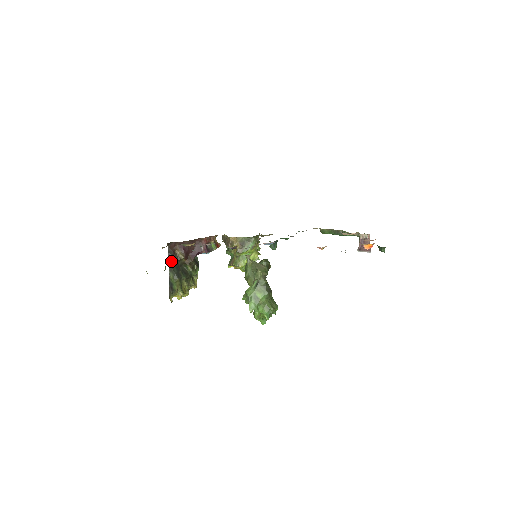
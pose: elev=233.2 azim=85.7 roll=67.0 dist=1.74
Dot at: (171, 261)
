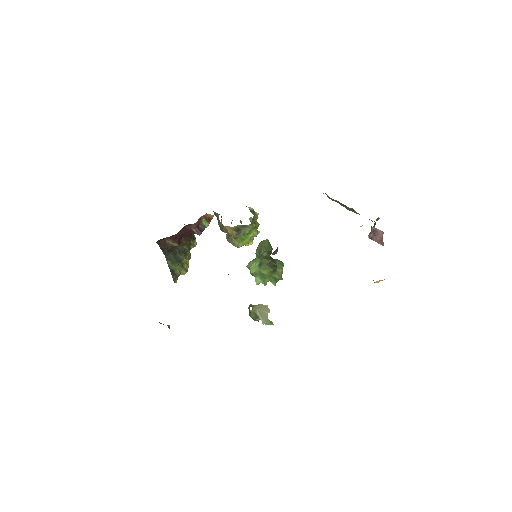
Dot at: (165, 252)
